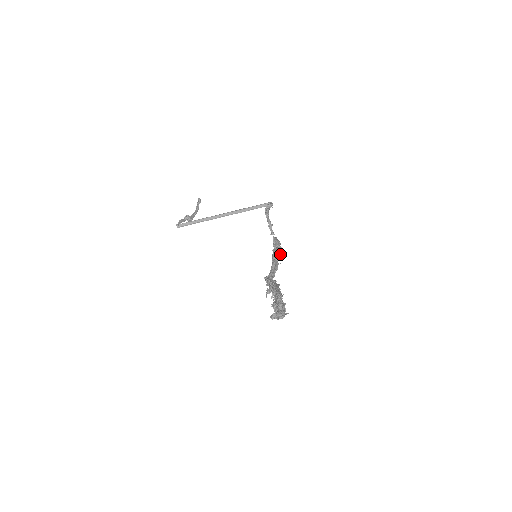
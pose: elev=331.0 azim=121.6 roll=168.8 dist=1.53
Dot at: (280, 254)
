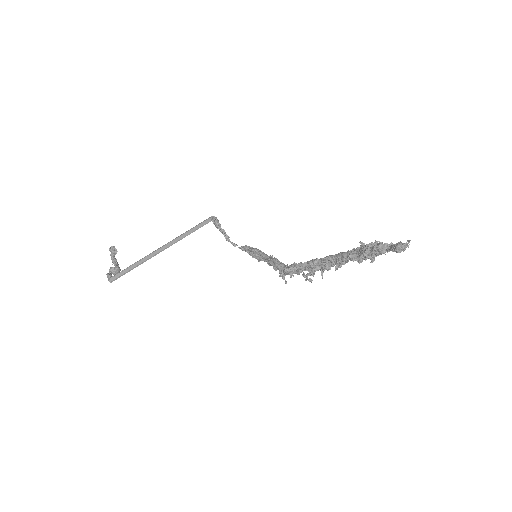
Dot at: occluded
